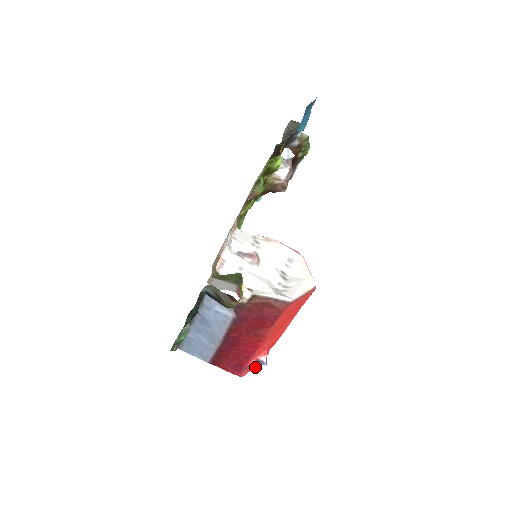
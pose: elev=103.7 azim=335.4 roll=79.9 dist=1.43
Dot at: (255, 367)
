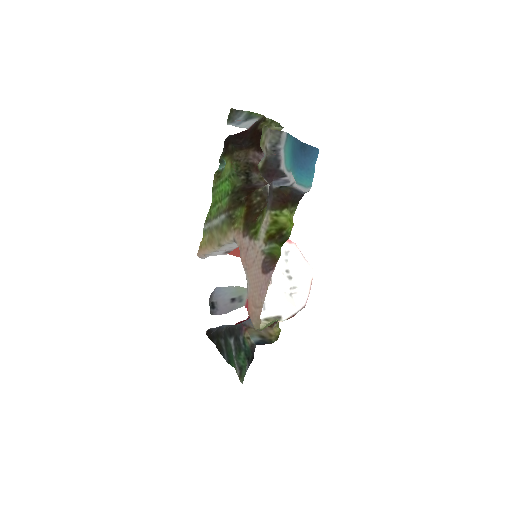
Dot at: occluded
